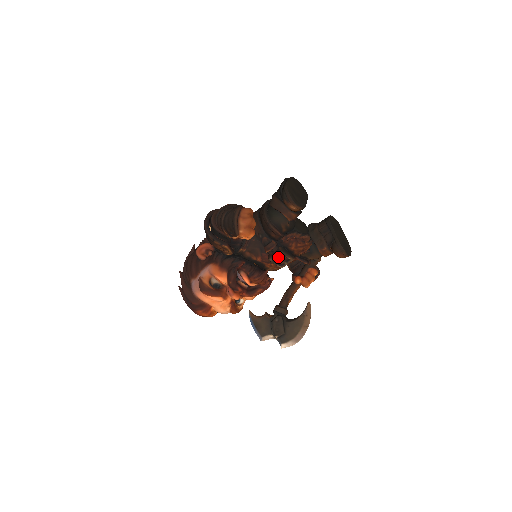
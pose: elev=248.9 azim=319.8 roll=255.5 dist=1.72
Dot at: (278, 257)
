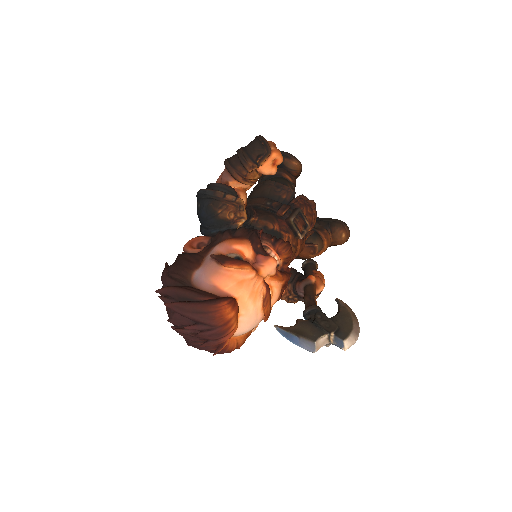
Dot at: (297, 218)
